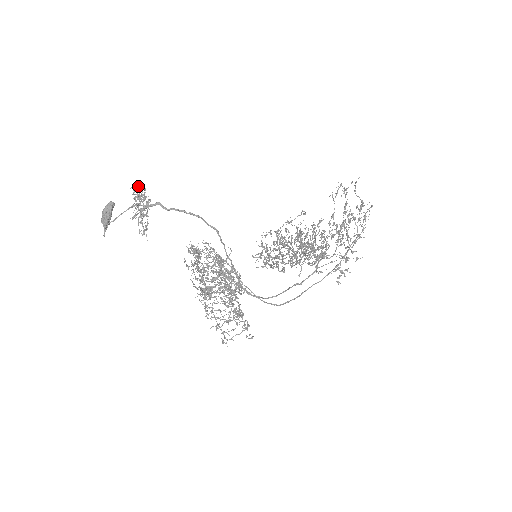
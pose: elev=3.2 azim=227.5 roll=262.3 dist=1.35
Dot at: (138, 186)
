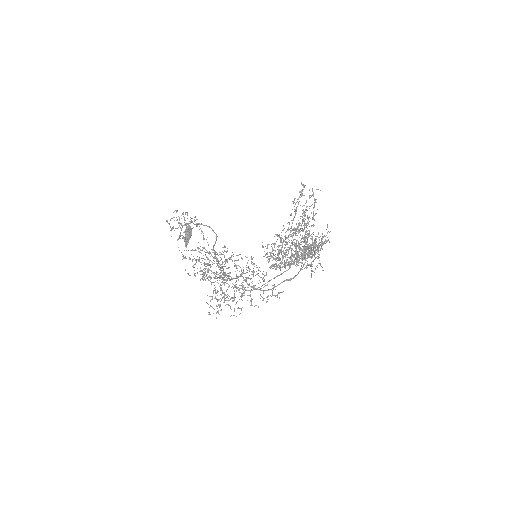
Dot at: (176, 211)
